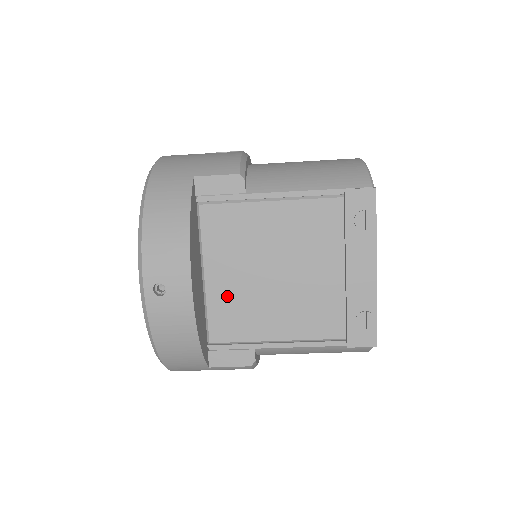
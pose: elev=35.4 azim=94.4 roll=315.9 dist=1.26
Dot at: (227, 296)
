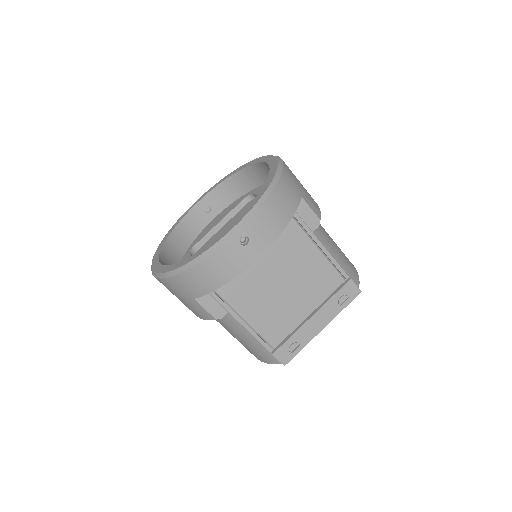
Dot at: (248, 271)
